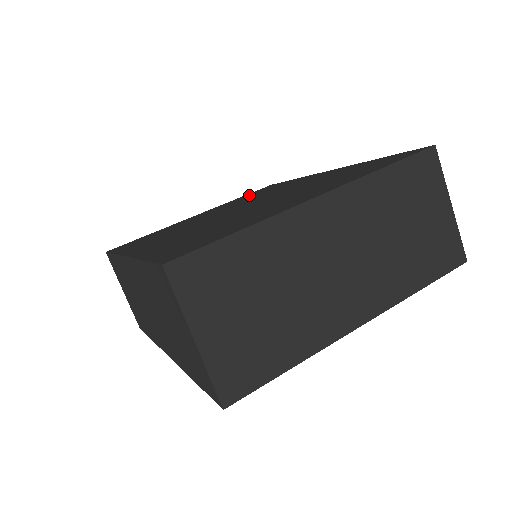
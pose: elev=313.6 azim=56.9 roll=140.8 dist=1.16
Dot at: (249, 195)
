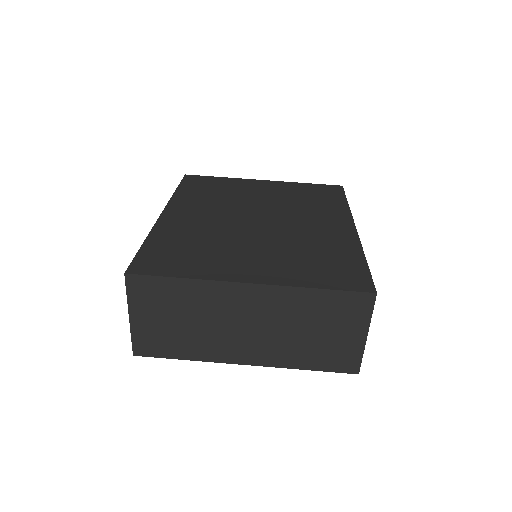
Dot at: (309, 190)
